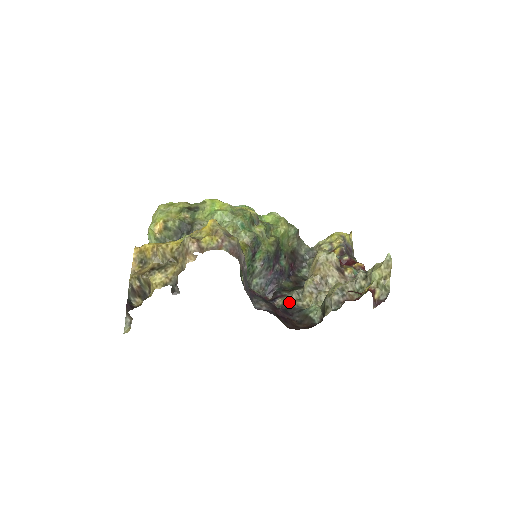
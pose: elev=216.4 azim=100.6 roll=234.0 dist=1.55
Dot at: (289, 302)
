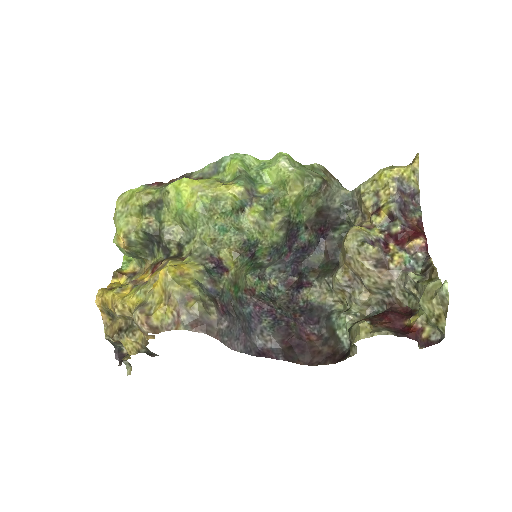
Dot at: (316, 297)
